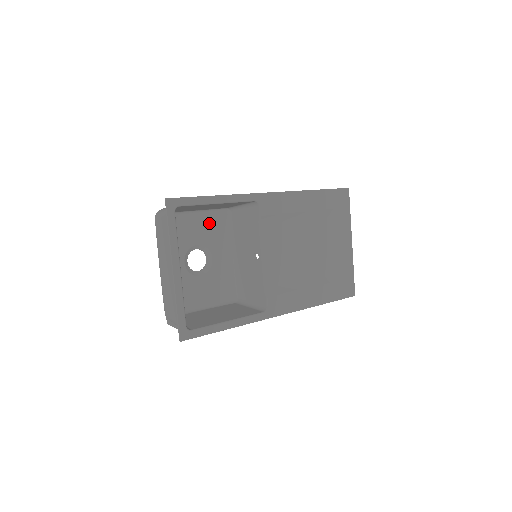
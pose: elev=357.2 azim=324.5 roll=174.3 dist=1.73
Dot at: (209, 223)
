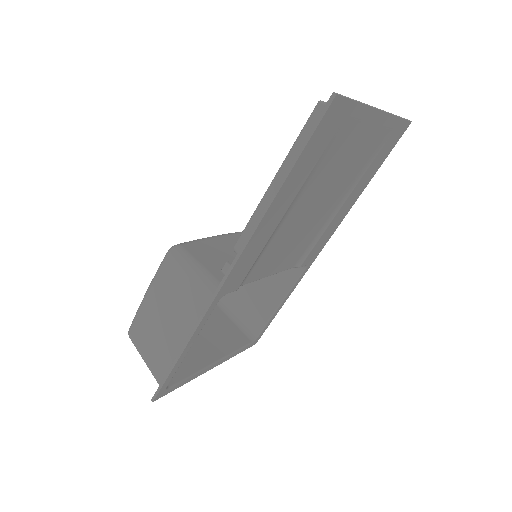
Dot at: occluded
